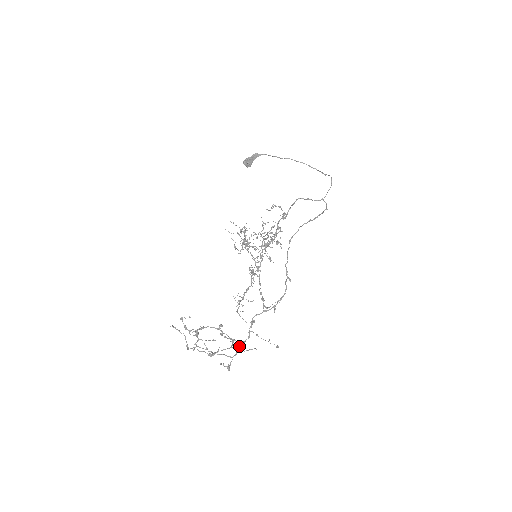
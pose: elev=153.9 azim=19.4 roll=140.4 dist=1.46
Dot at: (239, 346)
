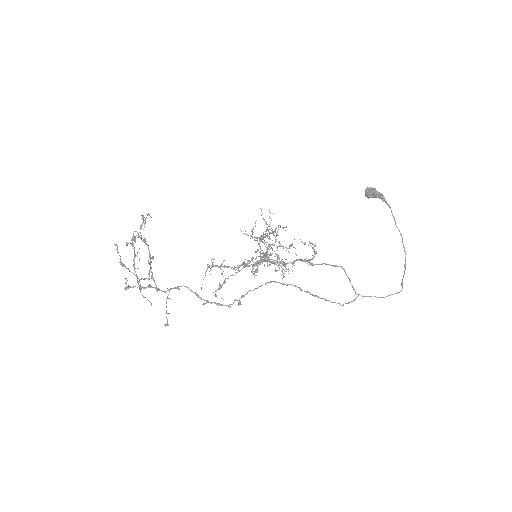
Dot at: (153, 287)
